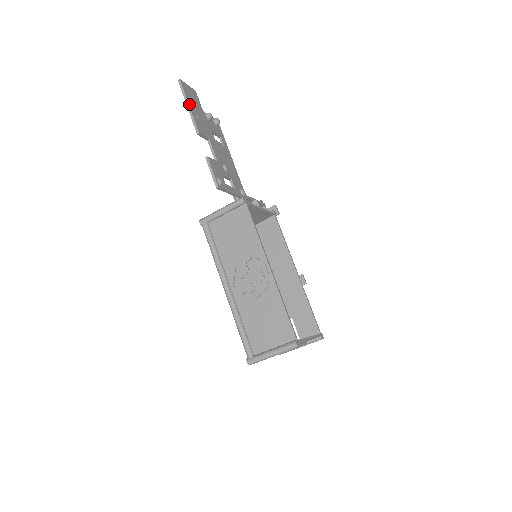
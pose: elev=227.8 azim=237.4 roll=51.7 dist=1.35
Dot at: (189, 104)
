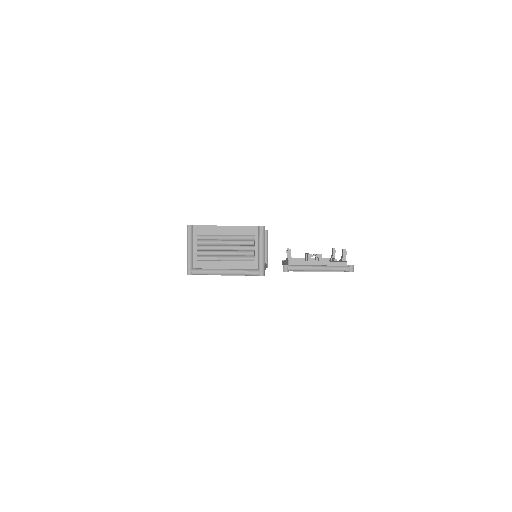
Dot at: occluded
